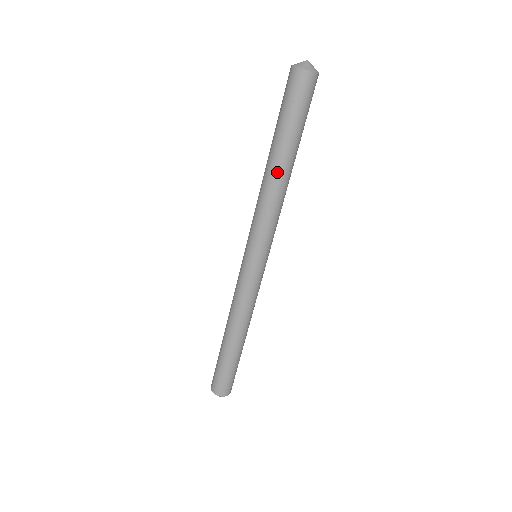
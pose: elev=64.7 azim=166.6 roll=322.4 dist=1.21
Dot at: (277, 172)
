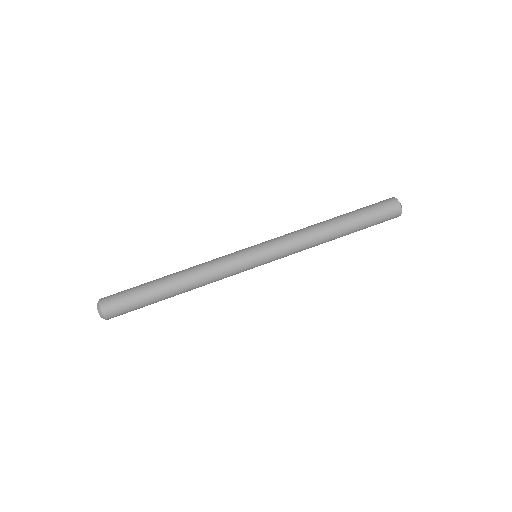
Dot at: (331, 226)
